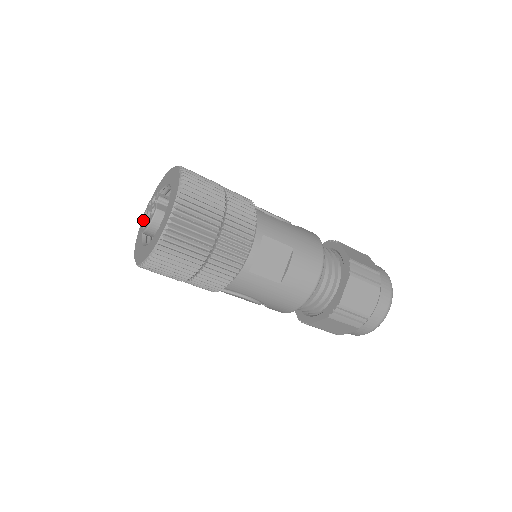
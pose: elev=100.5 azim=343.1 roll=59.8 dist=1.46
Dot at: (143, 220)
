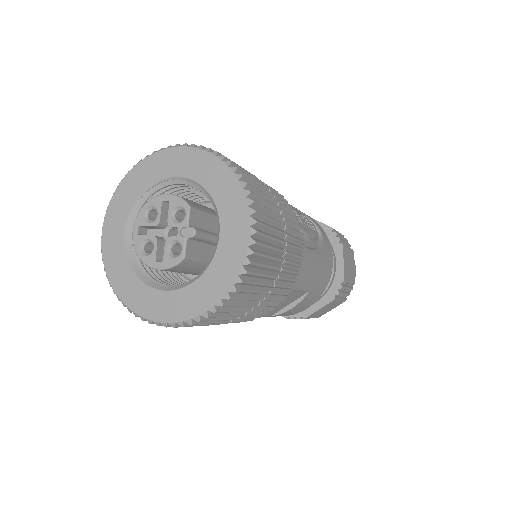
Dot at: (143, 224)
